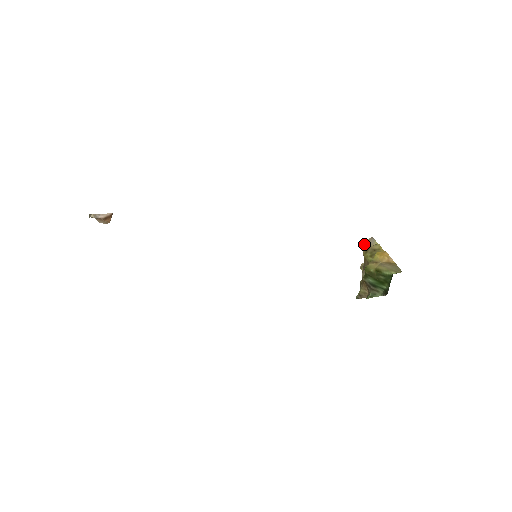
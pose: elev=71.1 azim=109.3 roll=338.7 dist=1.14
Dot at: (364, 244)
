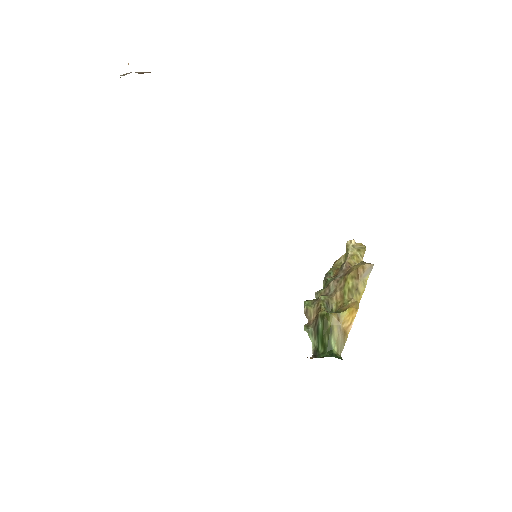
Dot at: (360, 268)
